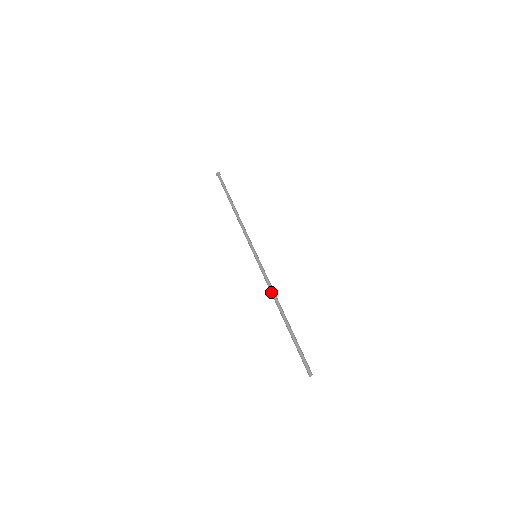
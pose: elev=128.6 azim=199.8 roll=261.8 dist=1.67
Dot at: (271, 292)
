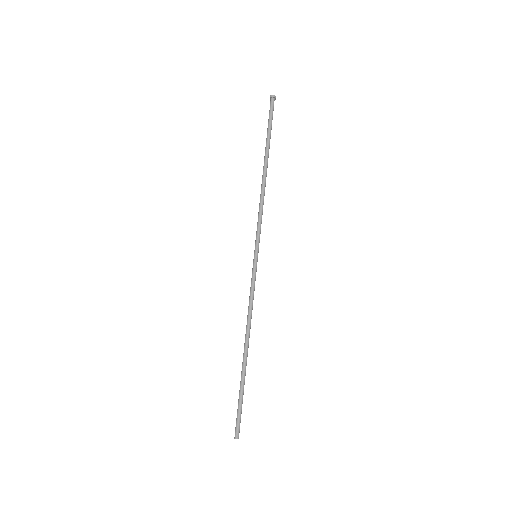
Dot at: (247, 316)
